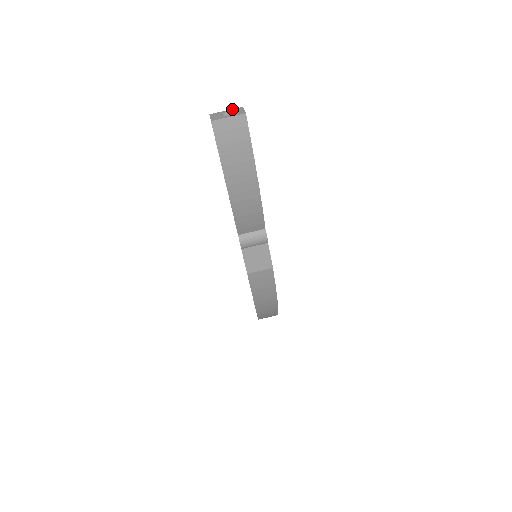
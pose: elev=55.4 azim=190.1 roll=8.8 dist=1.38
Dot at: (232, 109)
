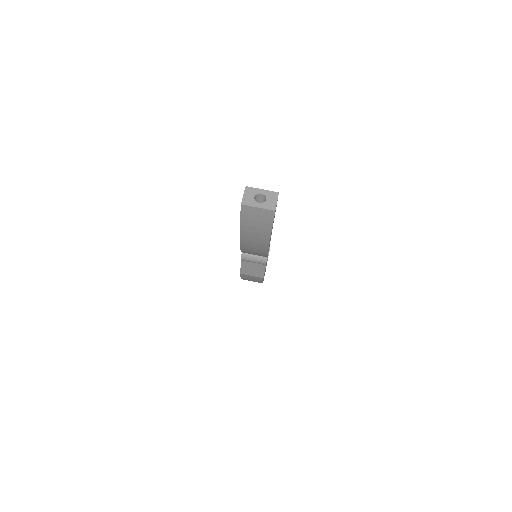
Dot at: (268, 191)
